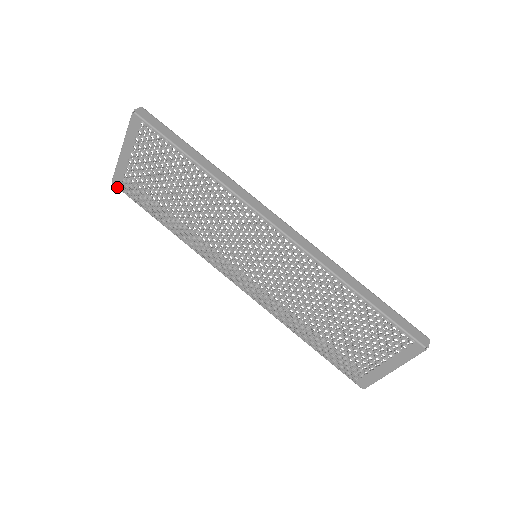
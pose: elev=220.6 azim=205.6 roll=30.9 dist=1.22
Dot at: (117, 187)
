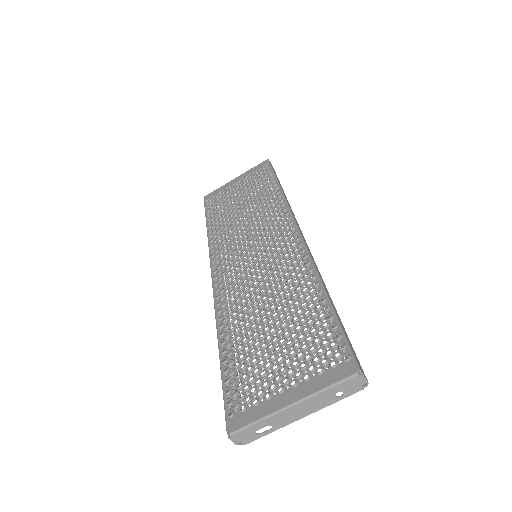
Dot at: (204, 199)
